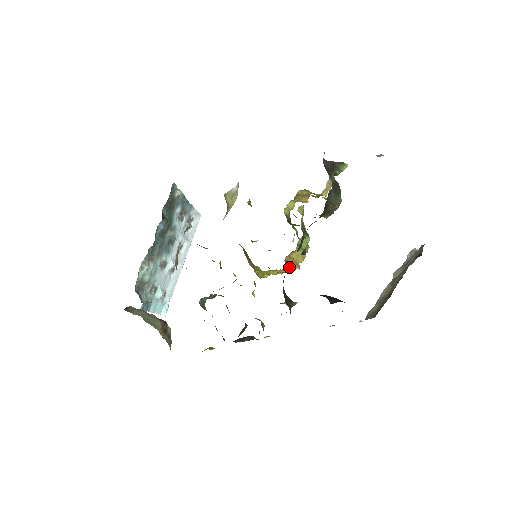
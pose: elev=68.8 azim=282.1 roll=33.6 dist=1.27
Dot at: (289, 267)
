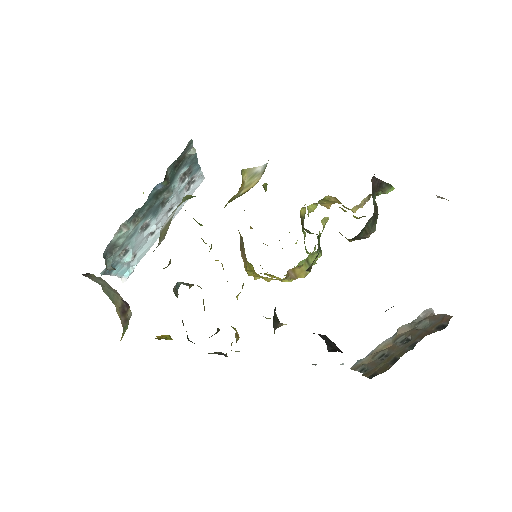
Dot at: (288, 280)
